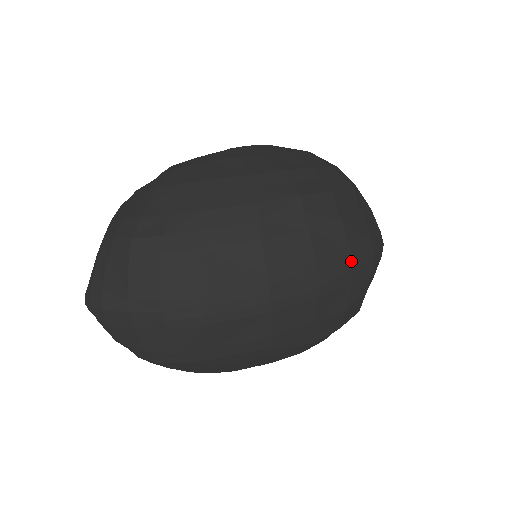
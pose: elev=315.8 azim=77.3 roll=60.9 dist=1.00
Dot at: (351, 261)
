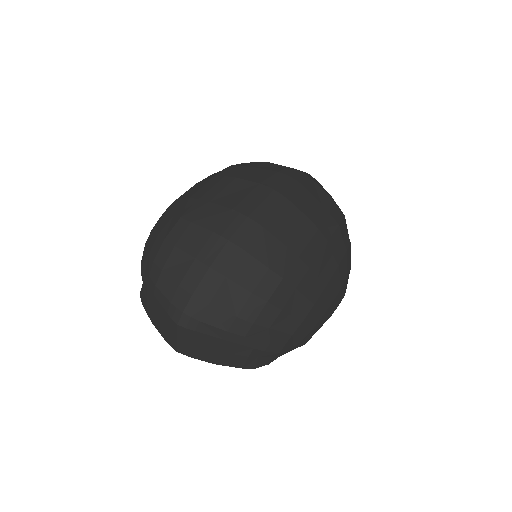
Dot at: (297, 170)
